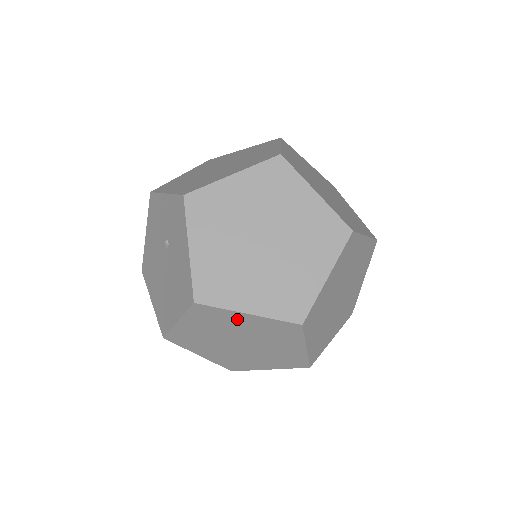
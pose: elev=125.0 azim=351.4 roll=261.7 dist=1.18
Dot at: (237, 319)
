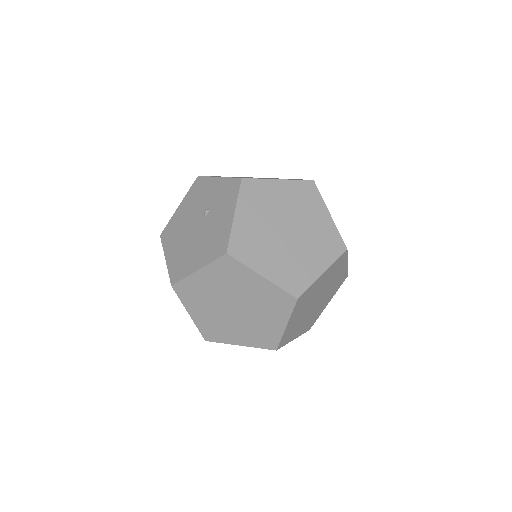
Dot at: (250, 280)
